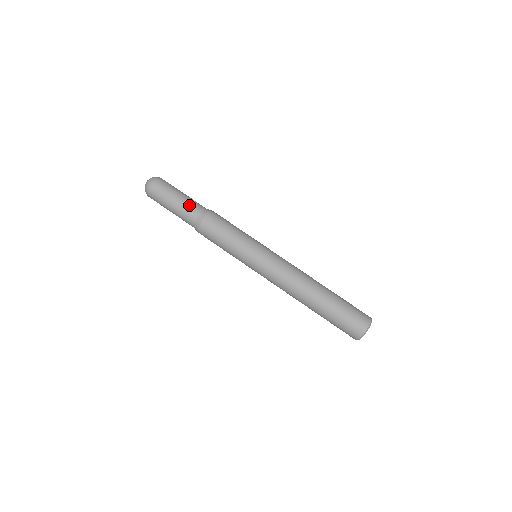
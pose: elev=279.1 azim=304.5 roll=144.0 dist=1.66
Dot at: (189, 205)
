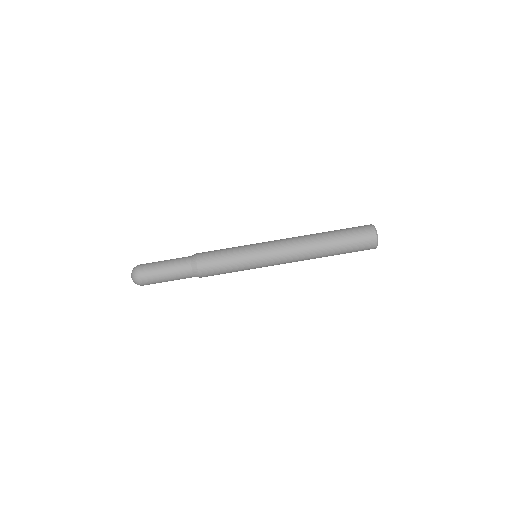
Dot at: (177, 264)
